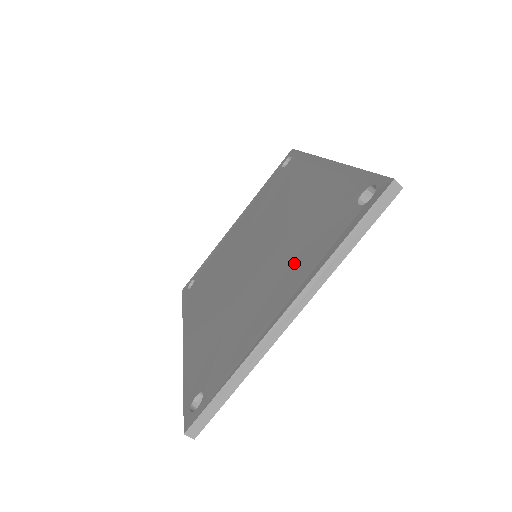
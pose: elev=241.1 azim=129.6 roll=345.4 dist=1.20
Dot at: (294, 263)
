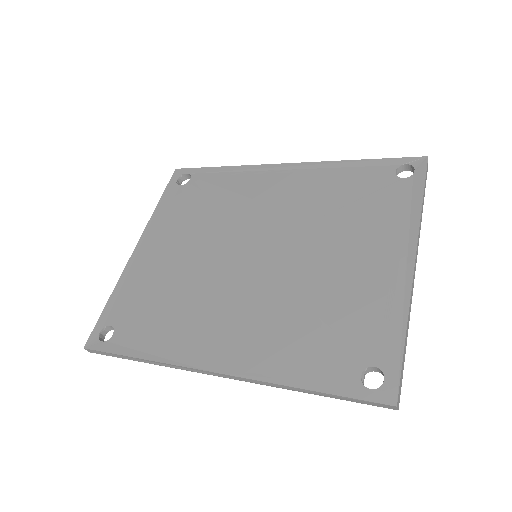
Dot at: (367, 232)
